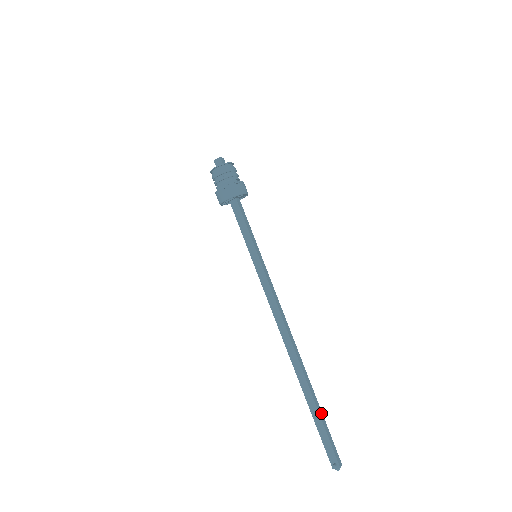
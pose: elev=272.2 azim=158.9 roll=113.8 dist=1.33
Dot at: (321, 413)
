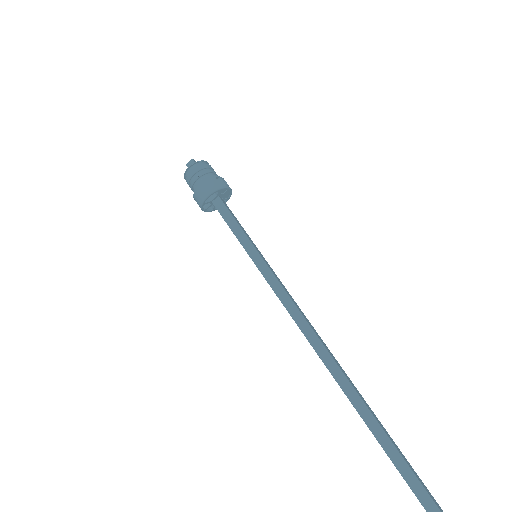
Dot at: (394, 443)
